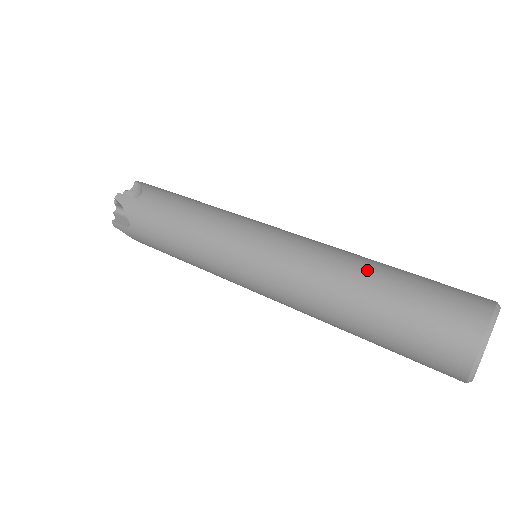
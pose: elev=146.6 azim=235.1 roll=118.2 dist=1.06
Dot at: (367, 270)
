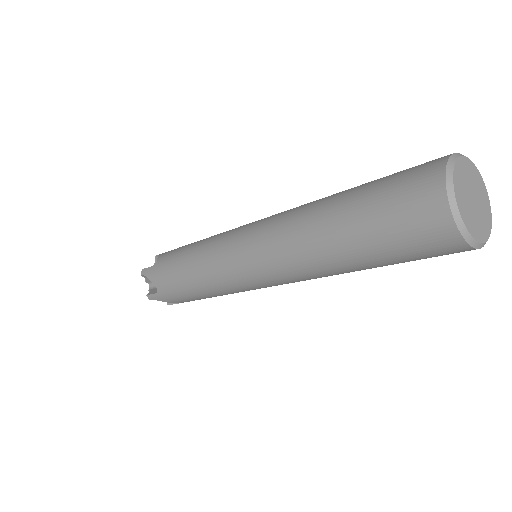
Dot at: (329, 200)
